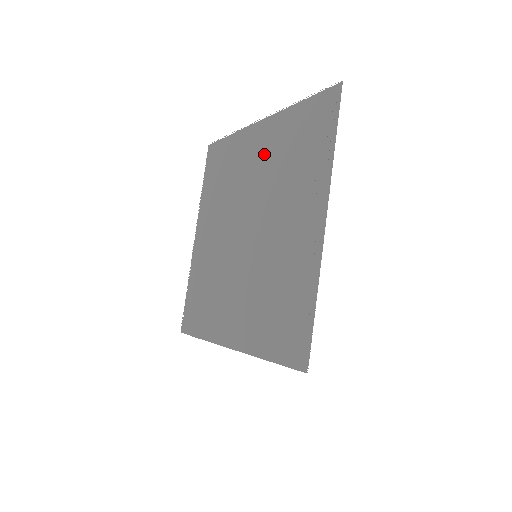
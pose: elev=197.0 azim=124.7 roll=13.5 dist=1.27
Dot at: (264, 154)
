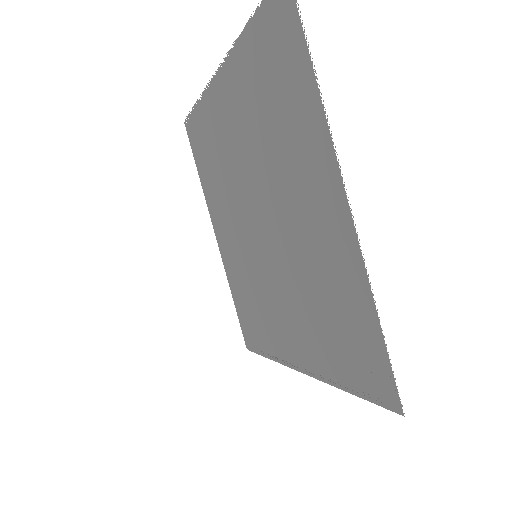
Dot at: (315, 232)
